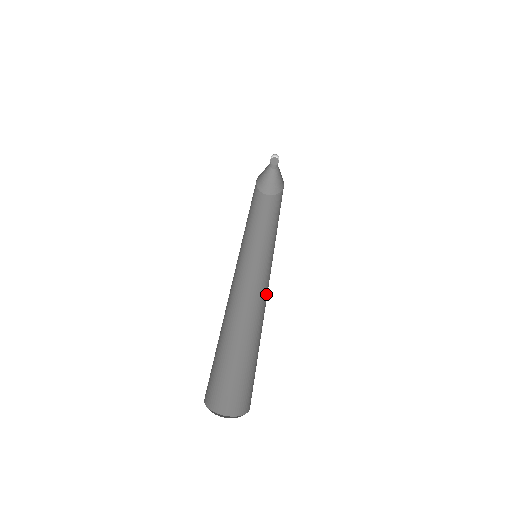
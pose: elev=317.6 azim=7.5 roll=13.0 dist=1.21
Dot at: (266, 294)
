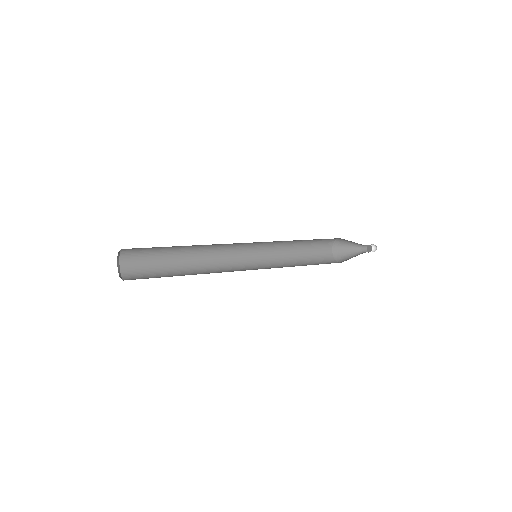
Dot at: occluded
